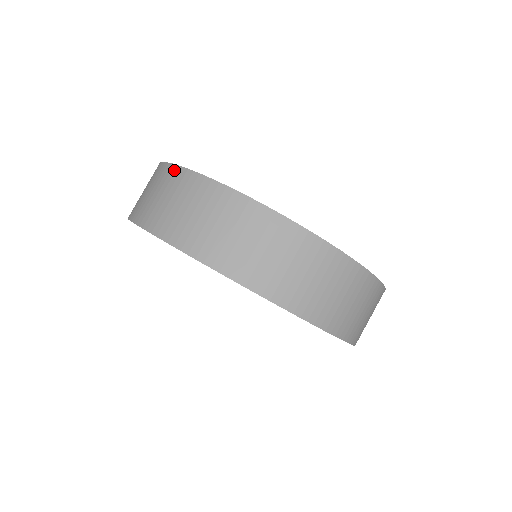
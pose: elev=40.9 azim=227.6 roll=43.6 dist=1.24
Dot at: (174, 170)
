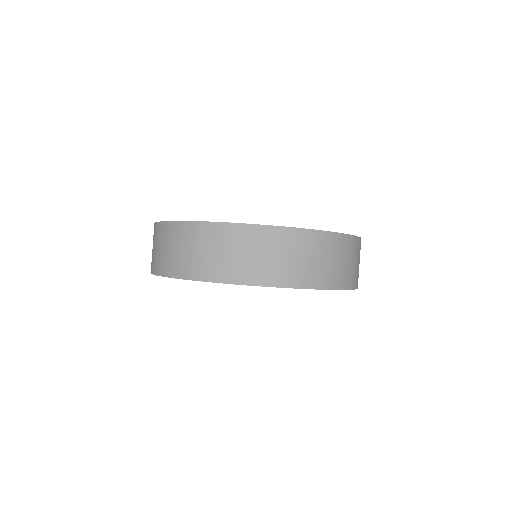
Dot at: occluded
